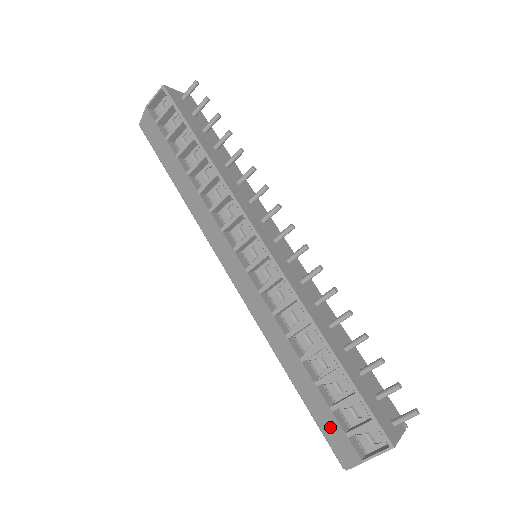
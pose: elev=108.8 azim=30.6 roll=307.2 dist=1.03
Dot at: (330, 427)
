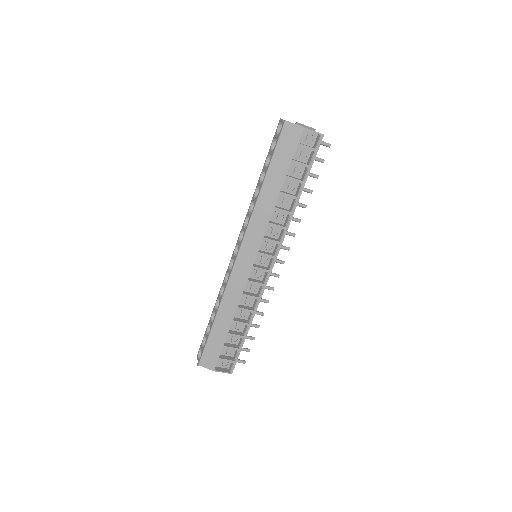
Dot at: (213, 350)
